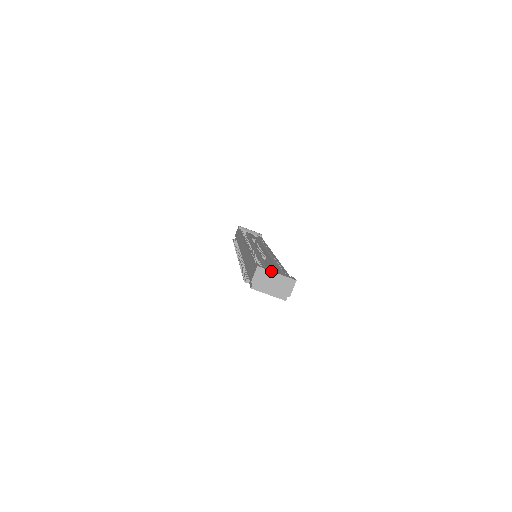
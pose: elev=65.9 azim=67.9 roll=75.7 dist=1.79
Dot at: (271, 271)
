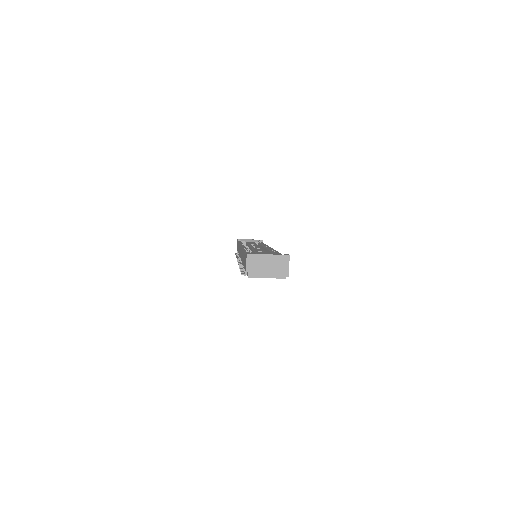
Dot at: (262, 254)
